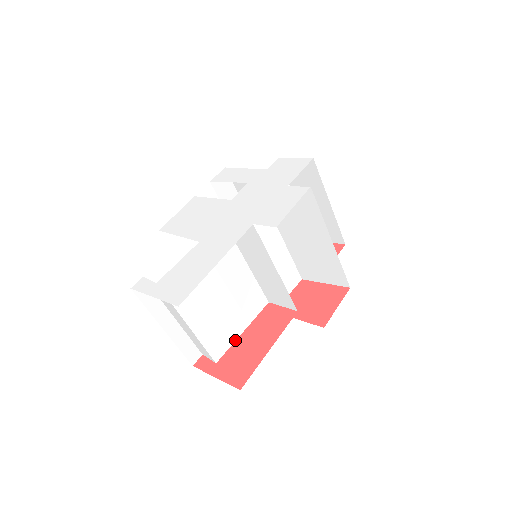
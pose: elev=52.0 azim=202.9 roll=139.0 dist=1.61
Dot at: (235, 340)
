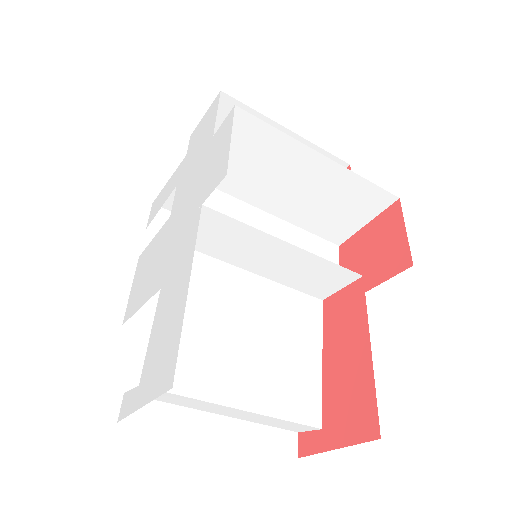
Dot at: (321, 379)
